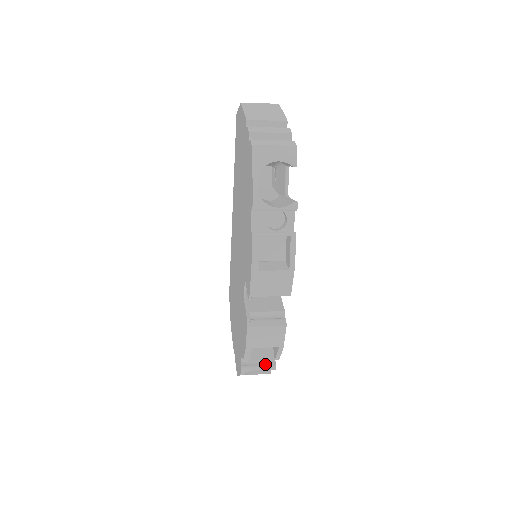
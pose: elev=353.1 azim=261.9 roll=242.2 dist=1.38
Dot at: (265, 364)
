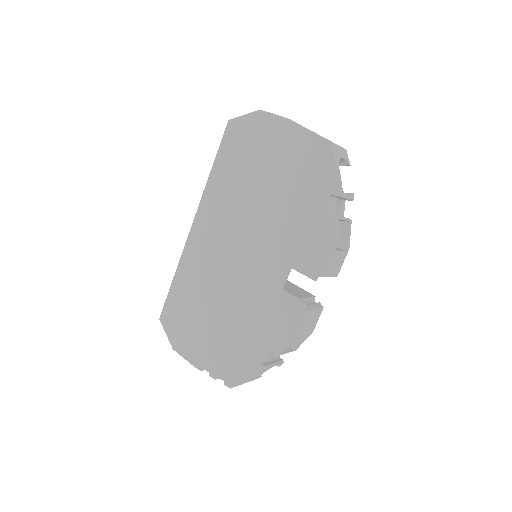
Dot at: (276, 361)
